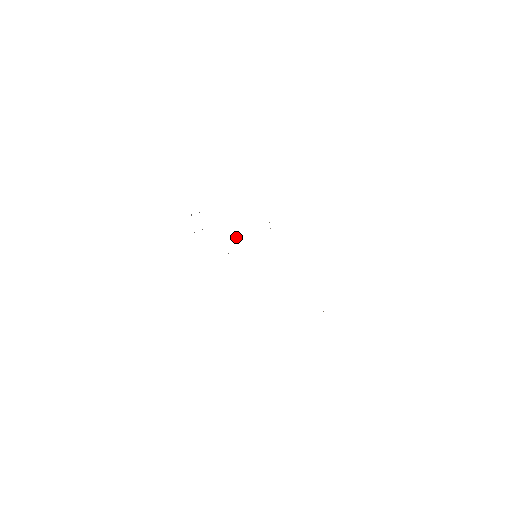
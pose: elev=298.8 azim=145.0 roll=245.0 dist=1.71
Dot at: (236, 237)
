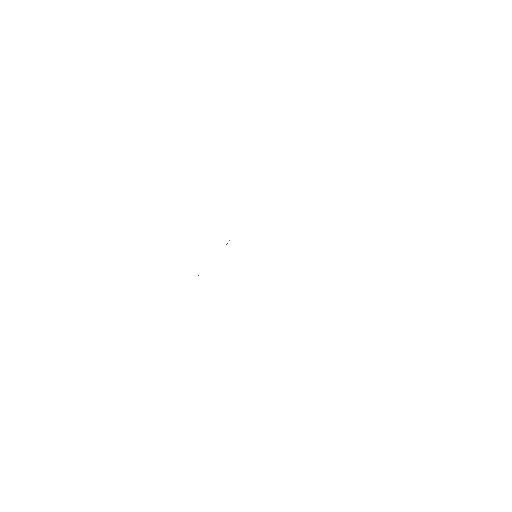
Dot at: (226, 244)
